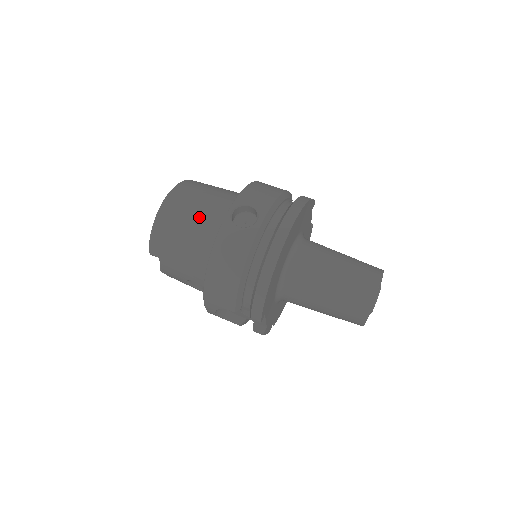
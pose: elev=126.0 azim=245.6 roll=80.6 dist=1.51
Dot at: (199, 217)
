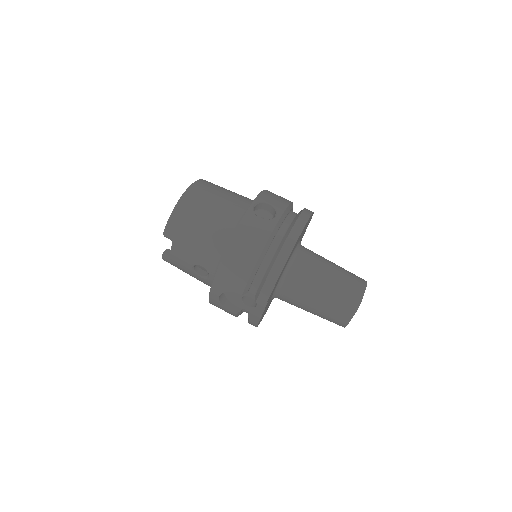
Dot at: (220, 208)
